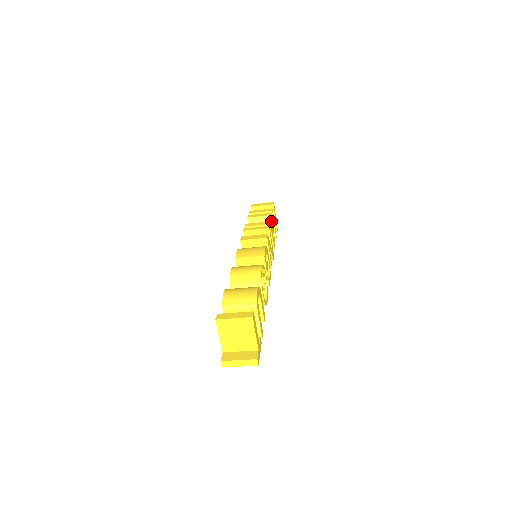
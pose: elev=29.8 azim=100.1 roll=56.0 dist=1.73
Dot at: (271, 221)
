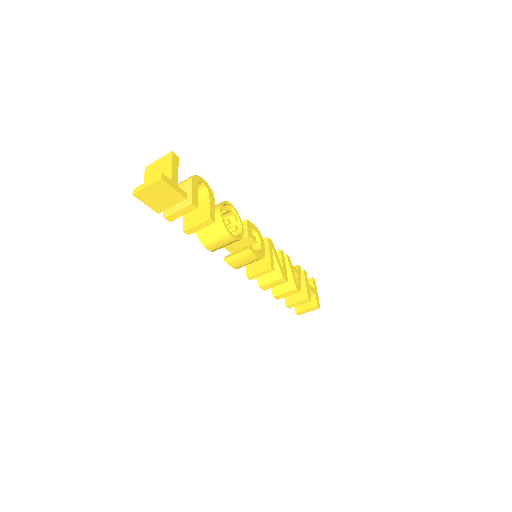
Dot at: (297, 269)
